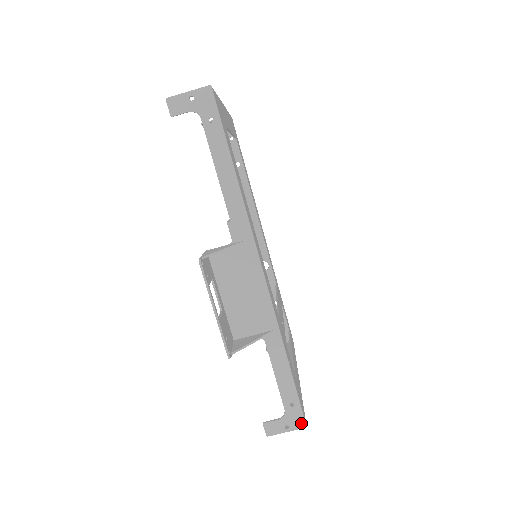
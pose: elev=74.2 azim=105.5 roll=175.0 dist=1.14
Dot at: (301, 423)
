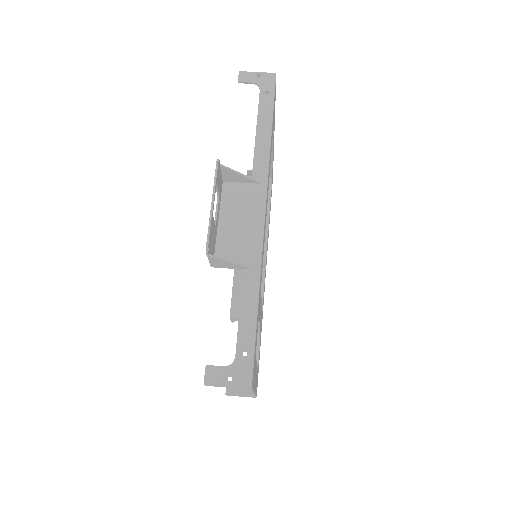
Dot at: (247, 379)
